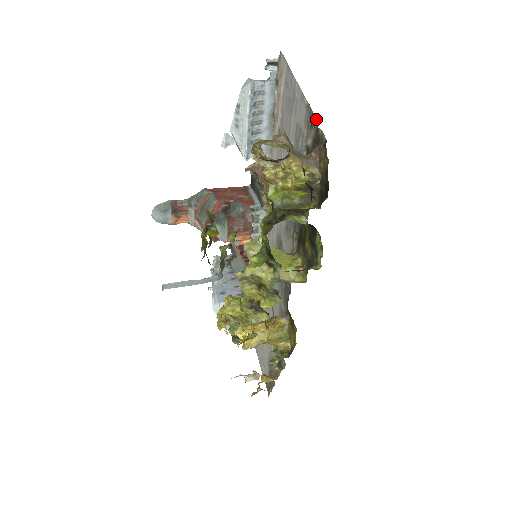
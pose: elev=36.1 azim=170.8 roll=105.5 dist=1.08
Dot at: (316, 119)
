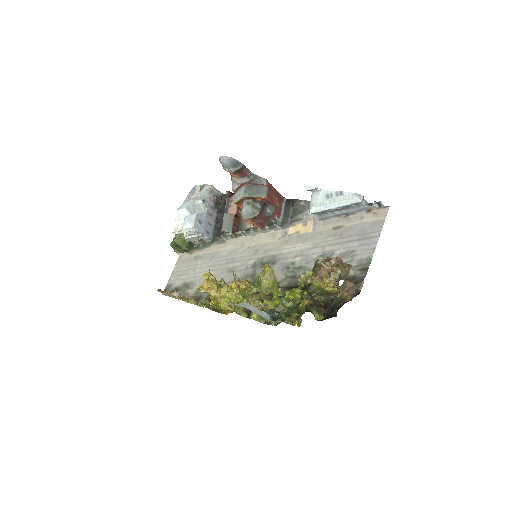
Dot at: occluded
